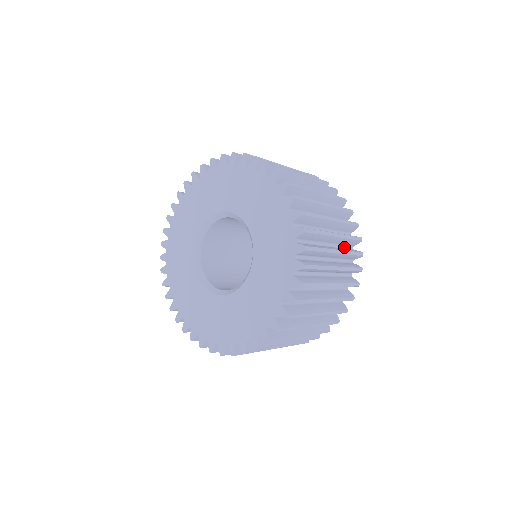
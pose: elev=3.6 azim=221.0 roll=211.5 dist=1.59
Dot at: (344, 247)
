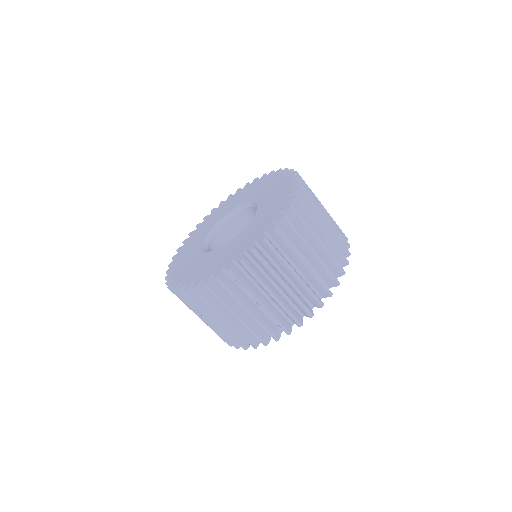
Dot at: (320, 278)
